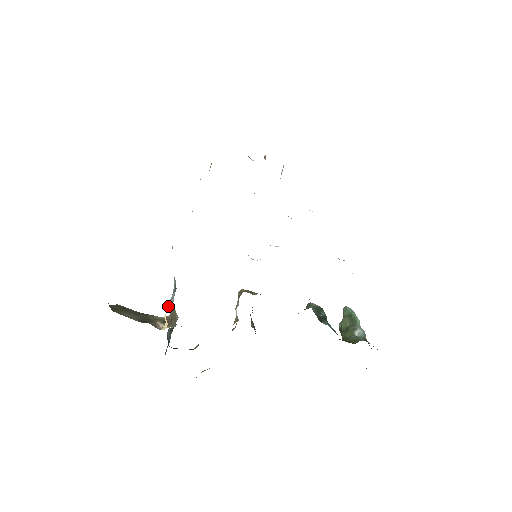
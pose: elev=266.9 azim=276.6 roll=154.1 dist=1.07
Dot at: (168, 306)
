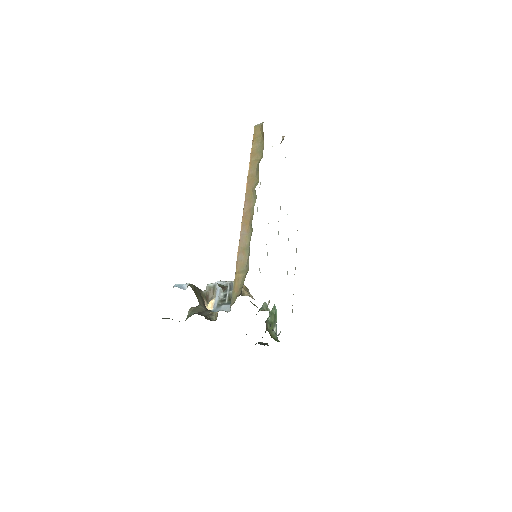
Dot at: (218, 299)
